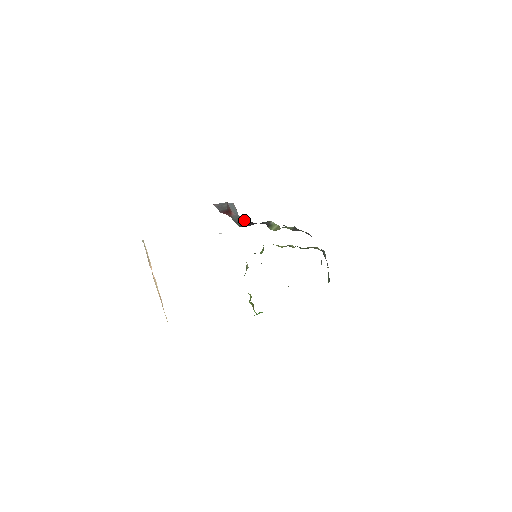
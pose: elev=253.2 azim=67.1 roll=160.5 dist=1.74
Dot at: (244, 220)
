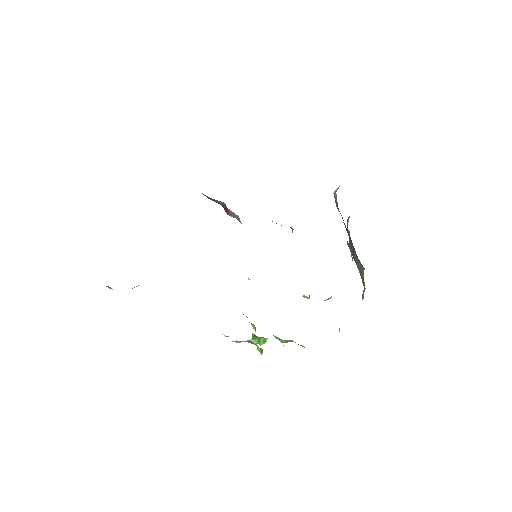
Dot at: occluded
